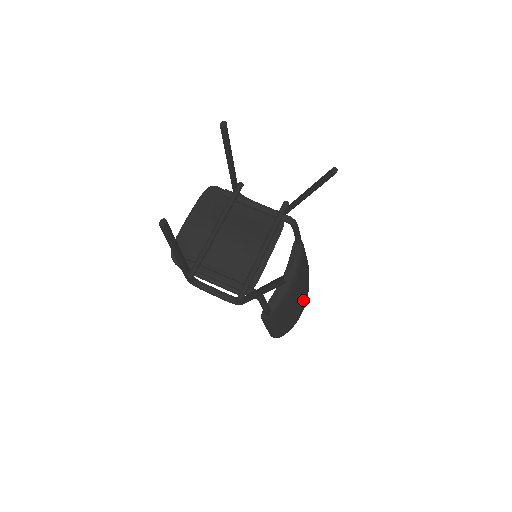
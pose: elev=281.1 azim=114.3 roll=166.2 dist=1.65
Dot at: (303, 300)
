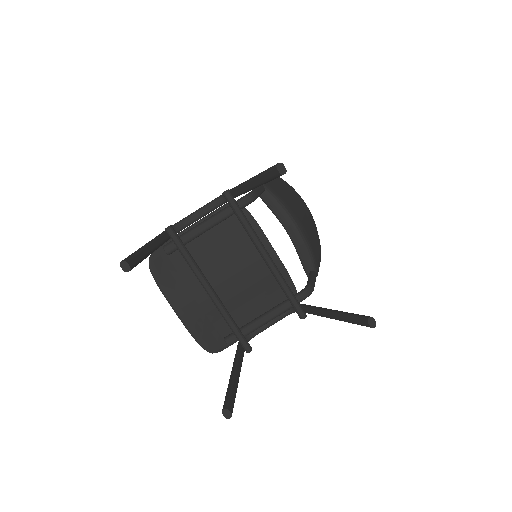
Dot at: (304, 207)
